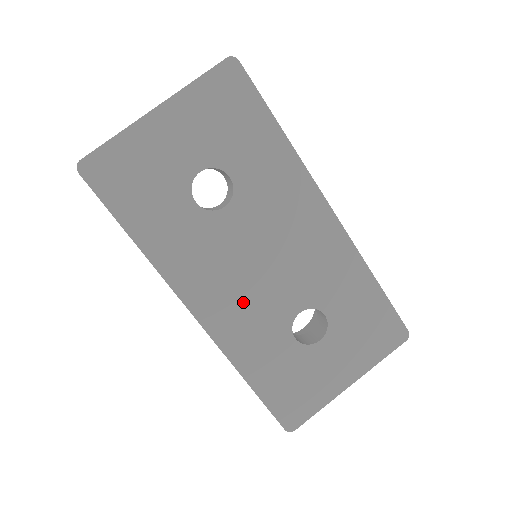
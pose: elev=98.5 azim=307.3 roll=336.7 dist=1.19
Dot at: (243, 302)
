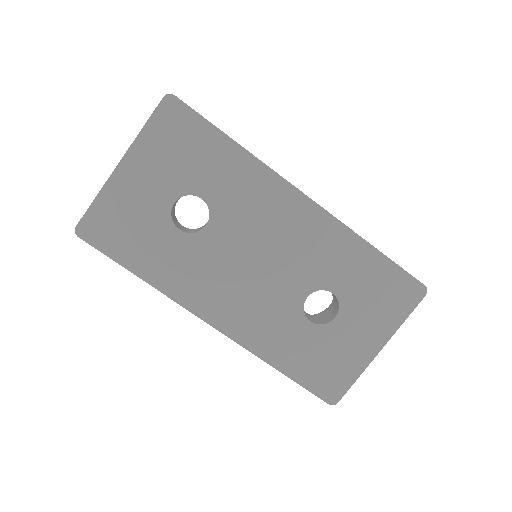
Dot at: (251, 302)
